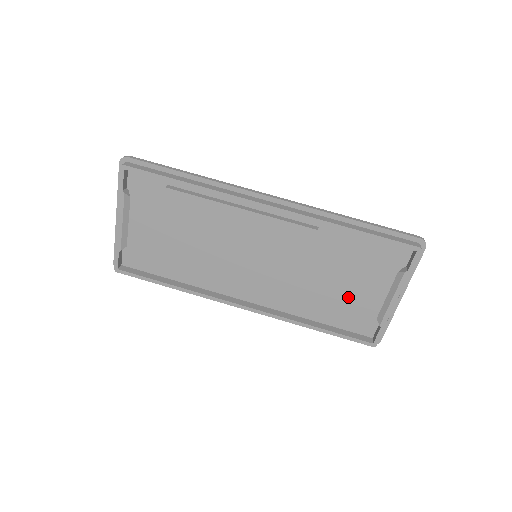
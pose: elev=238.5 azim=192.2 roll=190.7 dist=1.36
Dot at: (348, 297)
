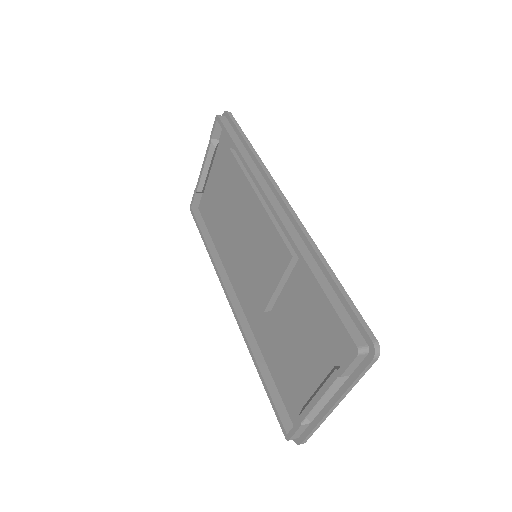
Dot at: (295, 360)
